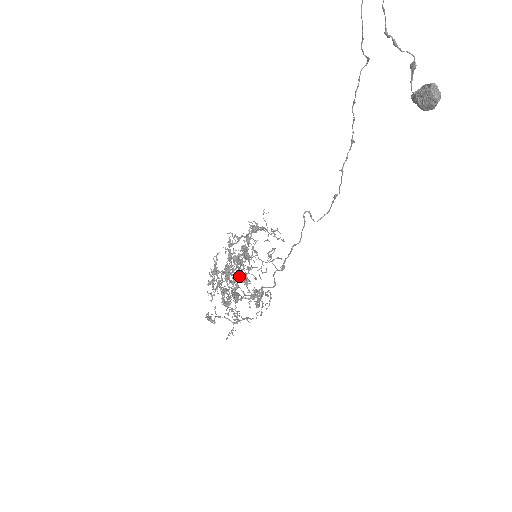
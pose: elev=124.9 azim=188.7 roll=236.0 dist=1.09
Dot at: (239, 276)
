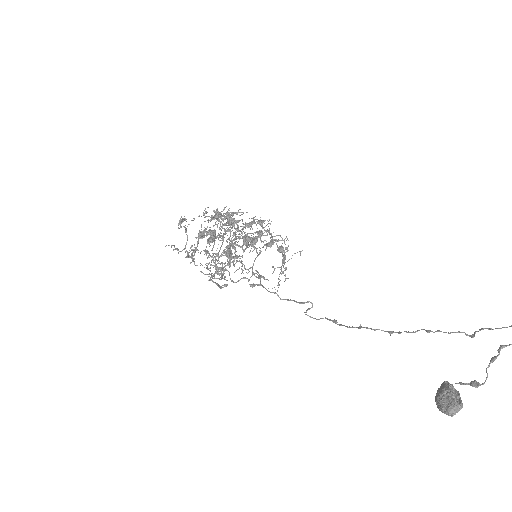
Dot at: occluded
